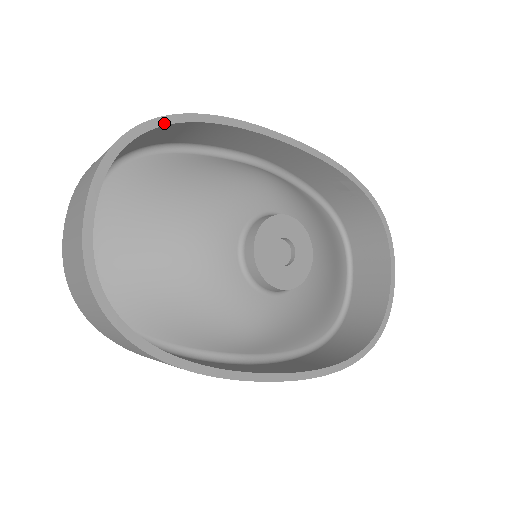
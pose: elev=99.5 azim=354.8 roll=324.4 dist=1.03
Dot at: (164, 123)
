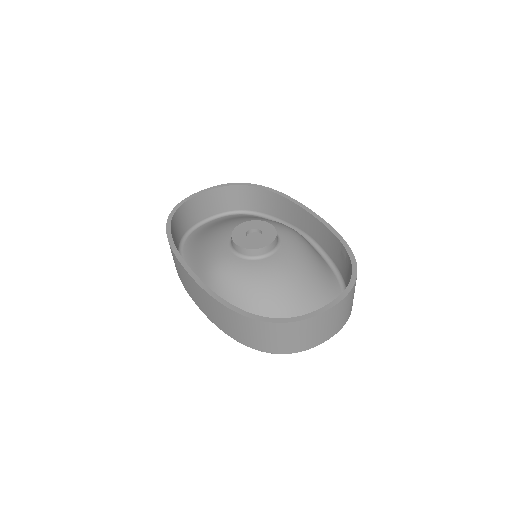
Dot at: (255, 186)
